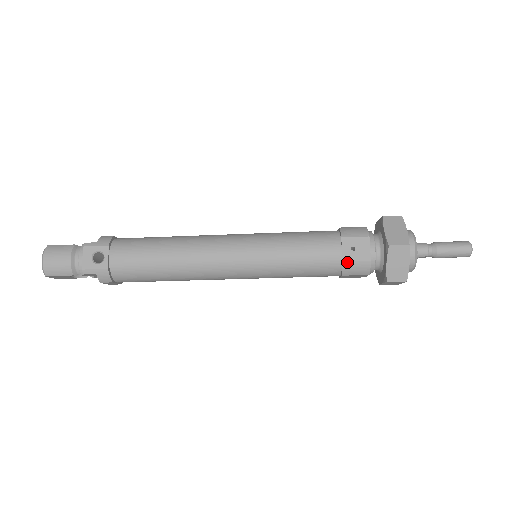
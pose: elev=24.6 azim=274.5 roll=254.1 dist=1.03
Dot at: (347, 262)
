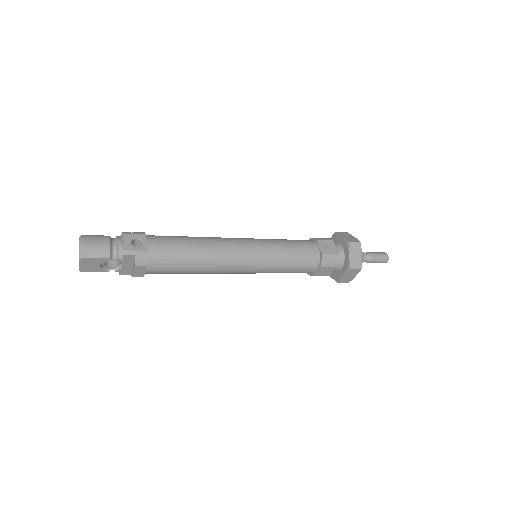
Dot at: (324, 254)
